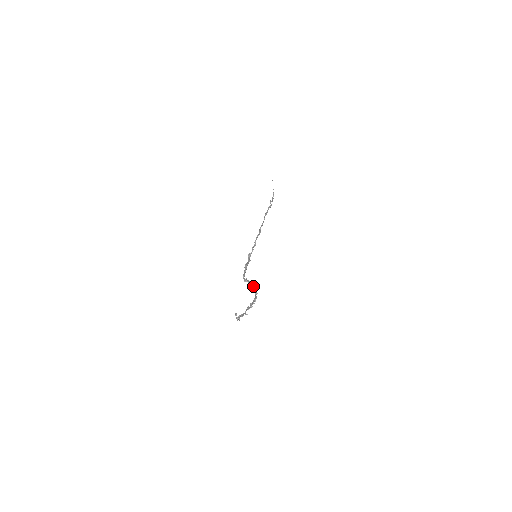
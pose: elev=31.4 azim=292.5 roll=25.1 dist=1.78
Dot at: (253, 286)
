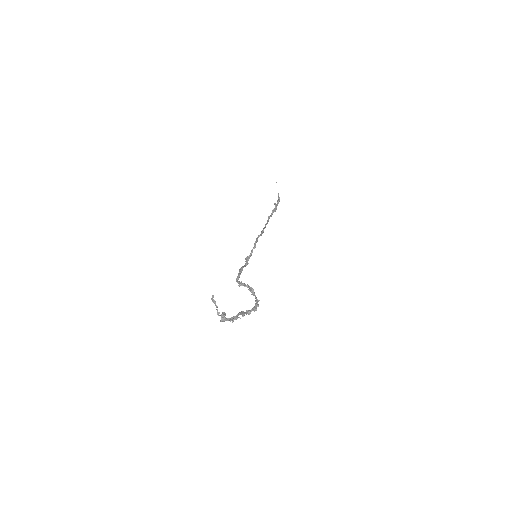
Dot at: (252, 291)
